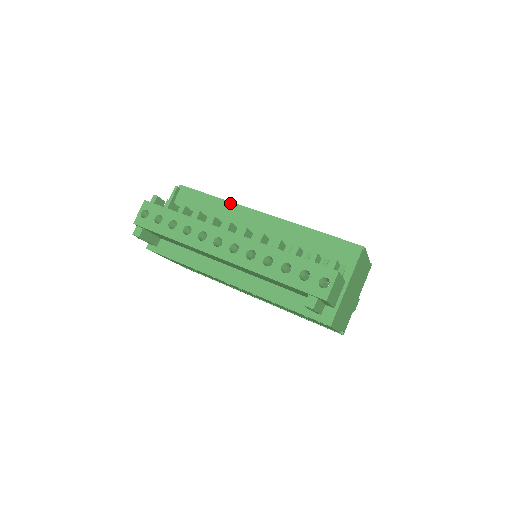
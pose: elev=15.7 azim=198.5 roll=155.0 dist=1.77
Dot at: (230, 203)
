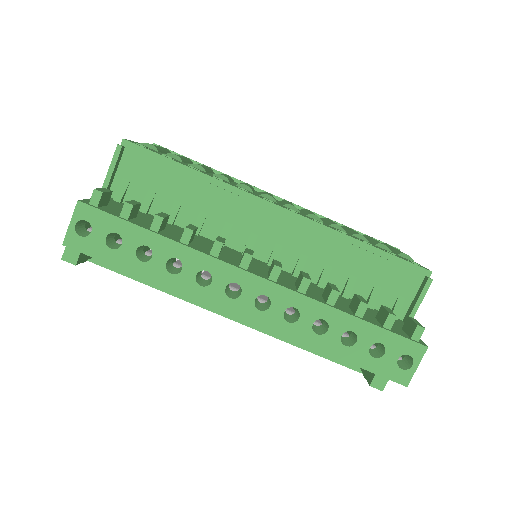
Dot at: (222, 184)
